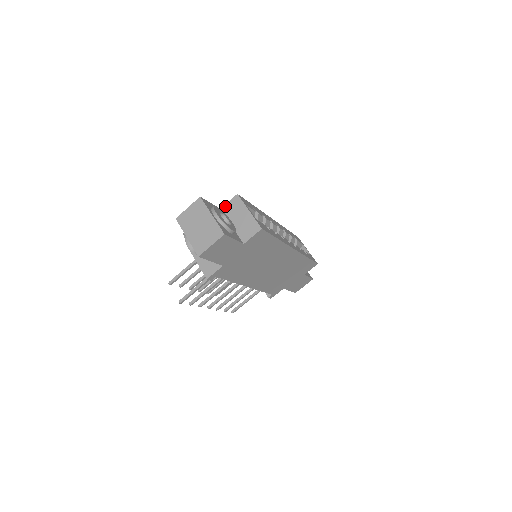
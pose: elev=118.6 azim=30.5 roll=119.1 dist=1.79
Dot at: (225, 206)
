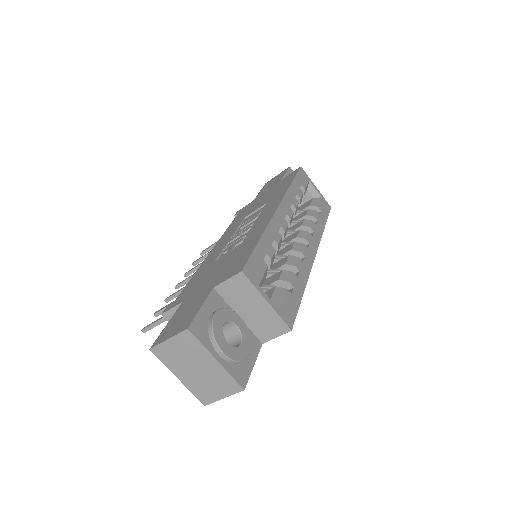
Dot at: (221, 286)
